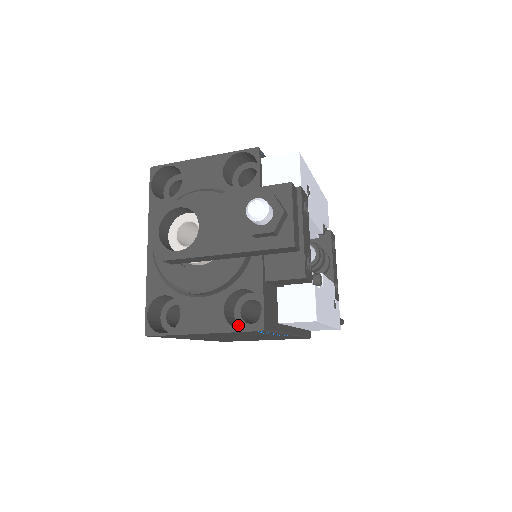
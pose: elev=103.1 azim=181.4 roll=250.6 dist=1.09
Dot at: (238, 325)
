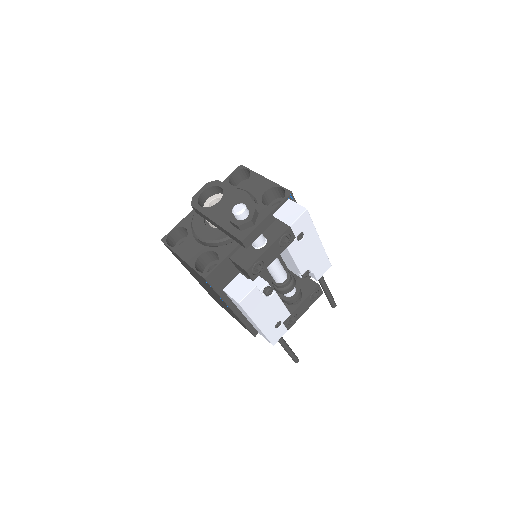
Dot at: (203, 272)
